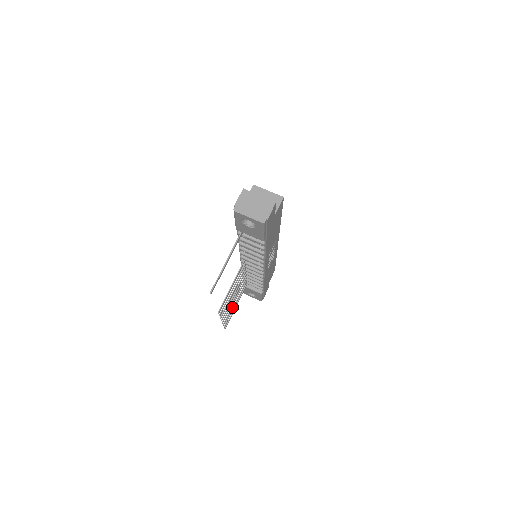
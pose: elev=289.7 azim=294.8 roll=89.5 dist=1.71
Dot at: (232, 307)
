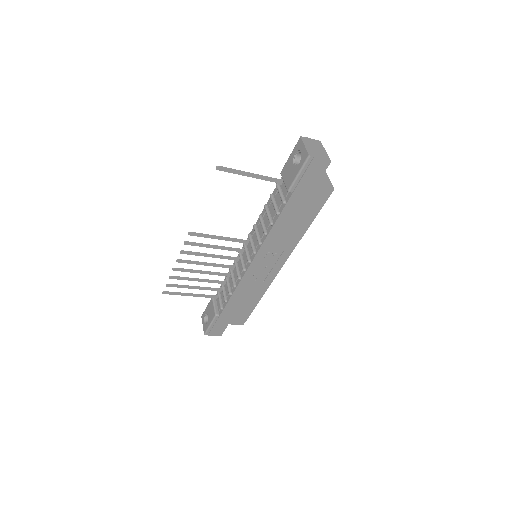
Dot at: (191, 280)
